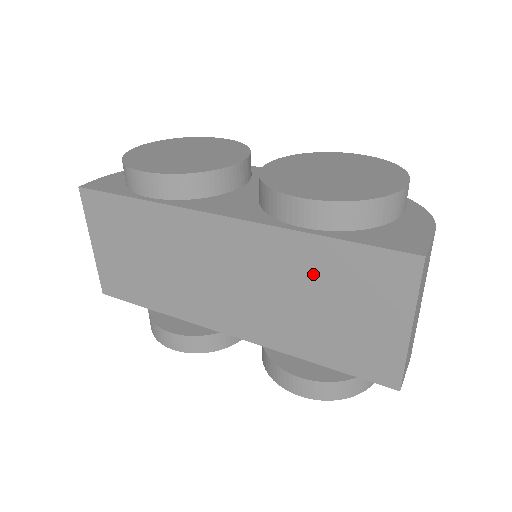
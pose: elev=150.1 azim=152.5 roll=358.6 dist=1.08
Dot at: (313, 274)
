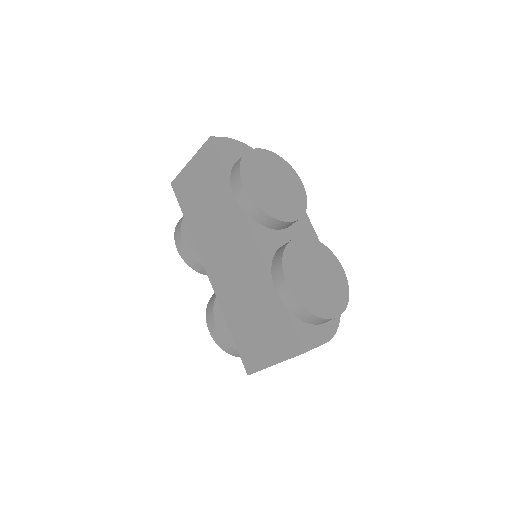
Dot at: (263, 304)
